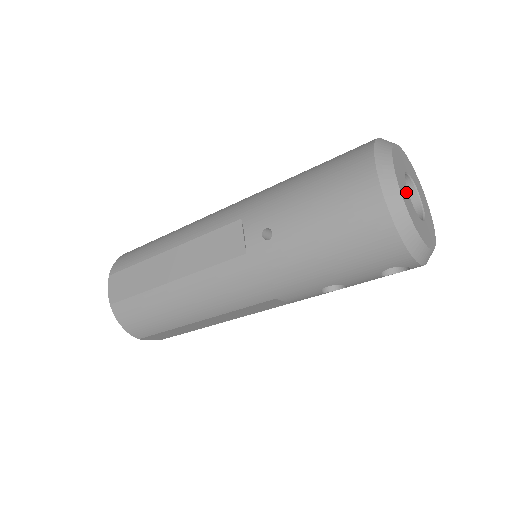
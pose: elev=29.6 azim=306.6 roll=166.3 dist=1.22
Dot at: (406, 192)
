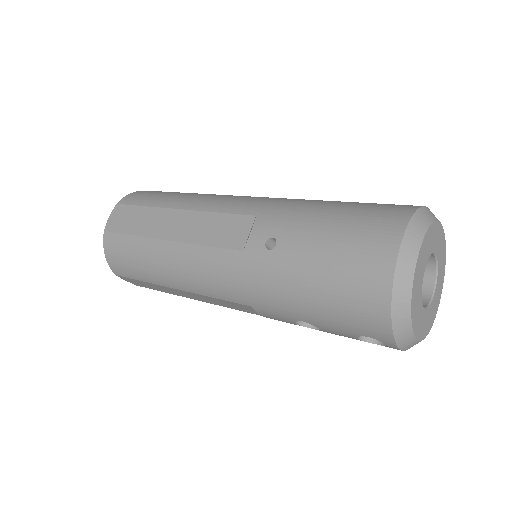
Dot at: (422, 273)
